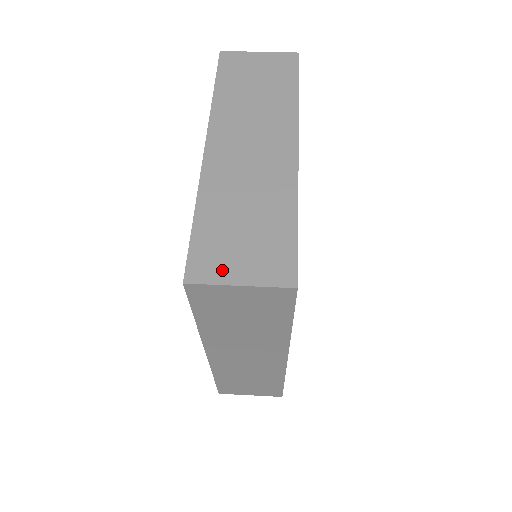
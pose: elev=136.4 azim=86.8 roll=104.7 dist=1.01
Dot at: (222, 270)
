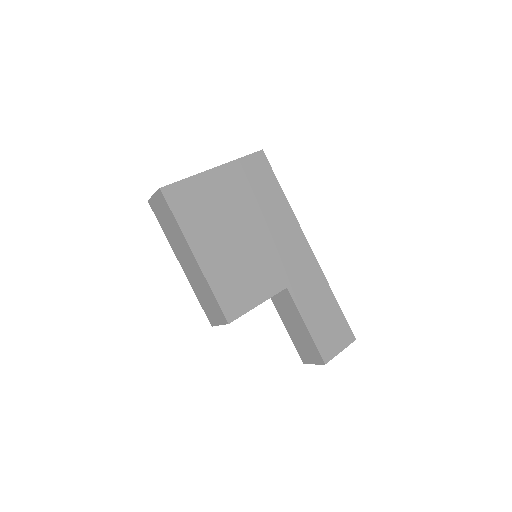
Dot at: occluded
